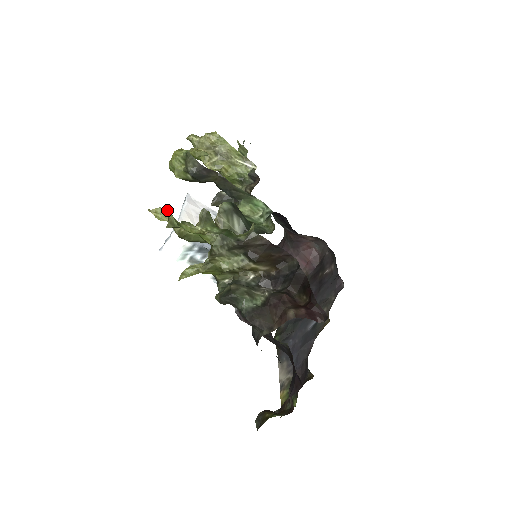
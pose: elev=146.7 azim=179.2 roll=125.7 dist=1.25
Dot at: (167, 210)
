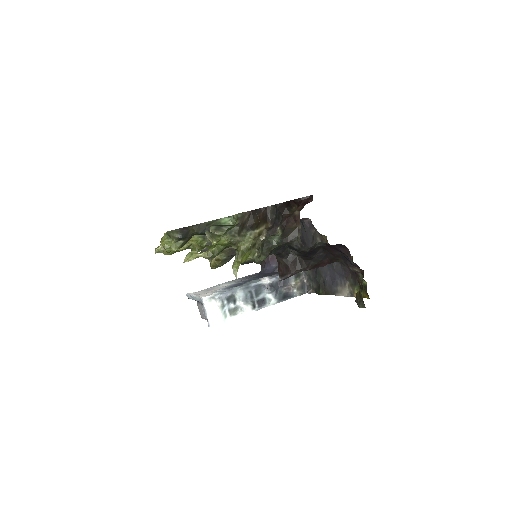
Dot at: (191, 252)
